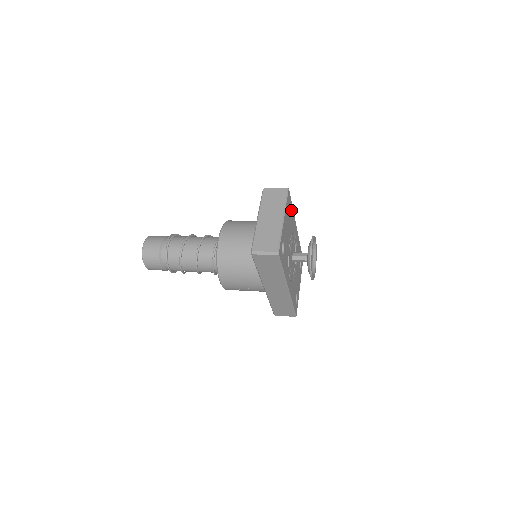
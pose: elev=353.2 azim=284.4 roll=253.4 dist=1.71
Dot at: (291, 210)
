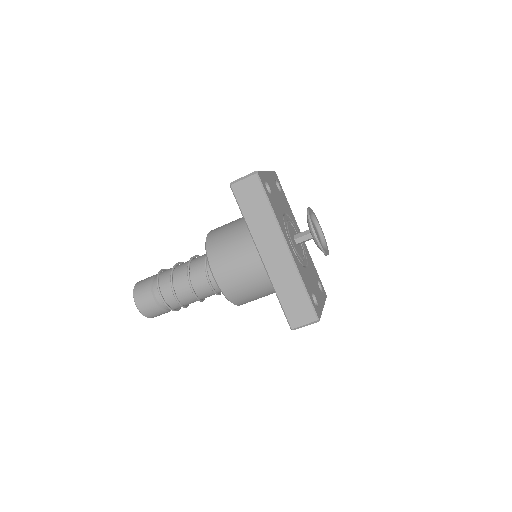
Dot at: (284, 197)
